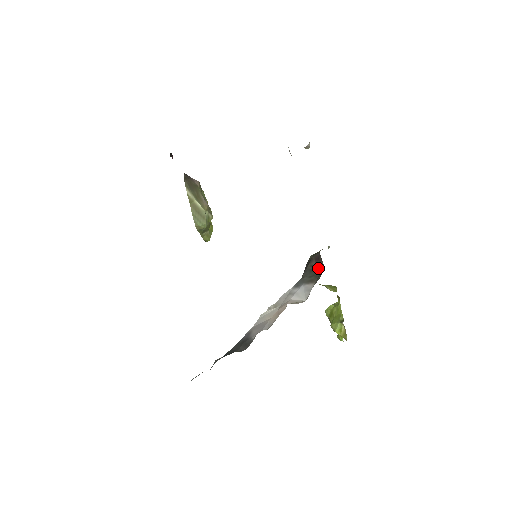
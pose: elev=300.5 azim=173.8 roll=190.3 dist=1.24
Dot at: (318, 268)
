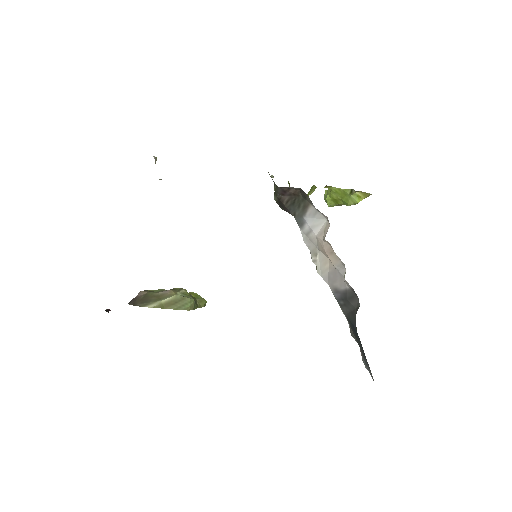
Dot at: (294, 195)
